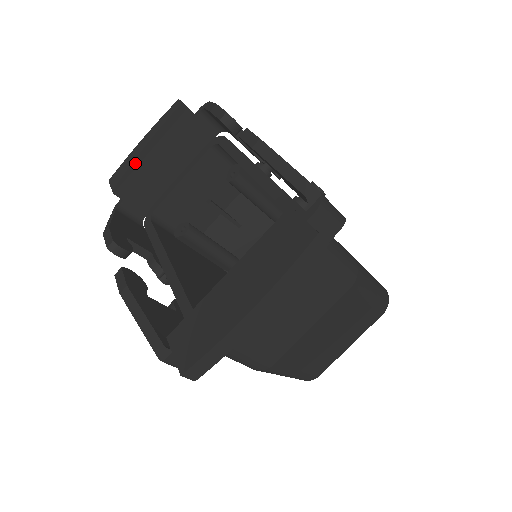
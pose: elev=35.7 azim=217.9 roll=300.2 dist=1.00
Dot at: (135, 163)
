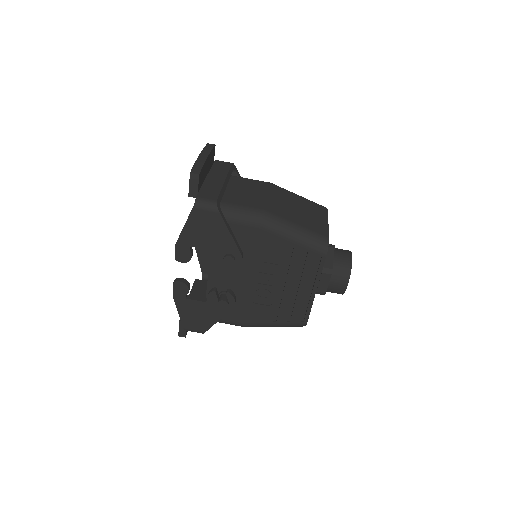
Dot at: occluded
